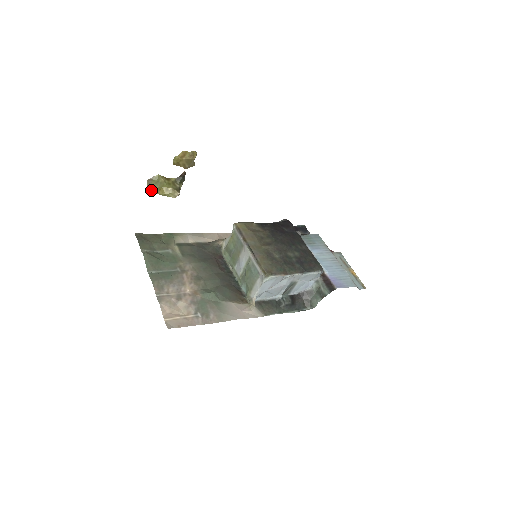
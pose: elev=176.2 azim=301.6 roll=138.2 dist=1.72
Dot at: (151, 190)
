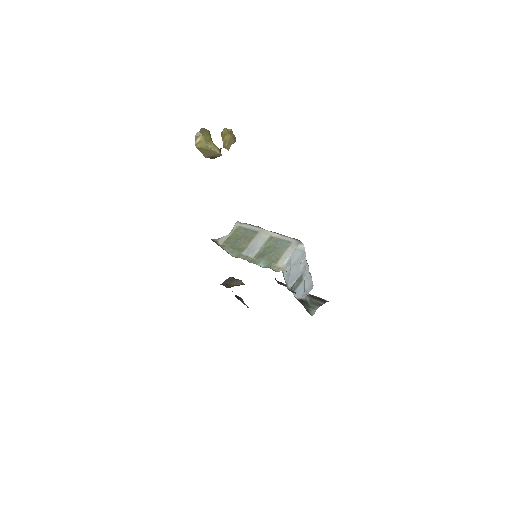
Dot at: (198, 138)
